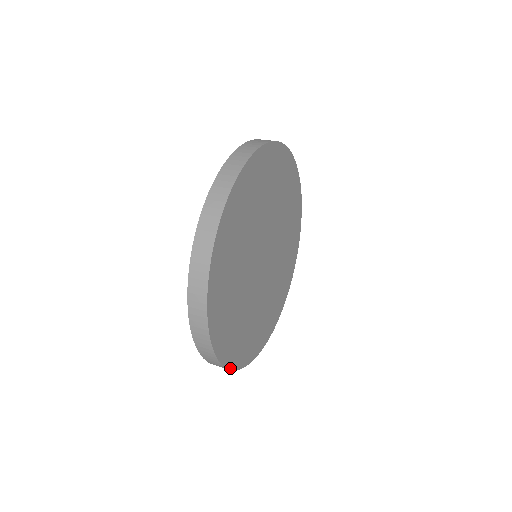
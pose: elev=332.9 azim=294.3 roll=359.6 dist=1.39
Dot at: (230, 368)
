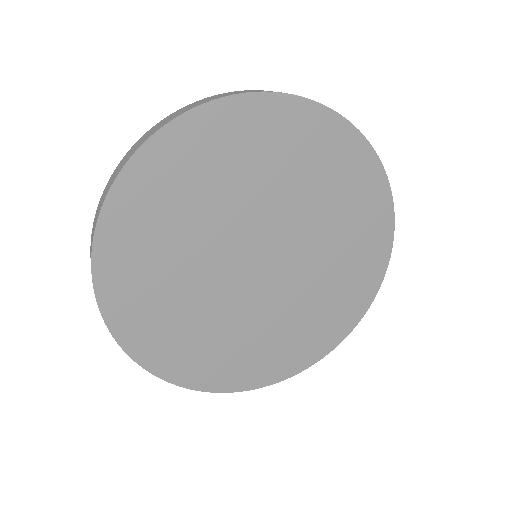
Dot at: (150, 370)
